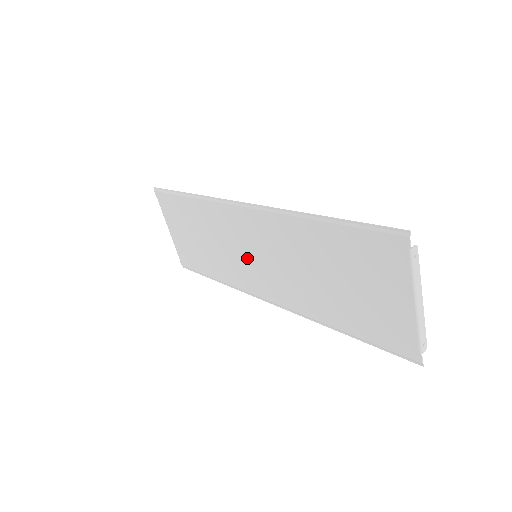
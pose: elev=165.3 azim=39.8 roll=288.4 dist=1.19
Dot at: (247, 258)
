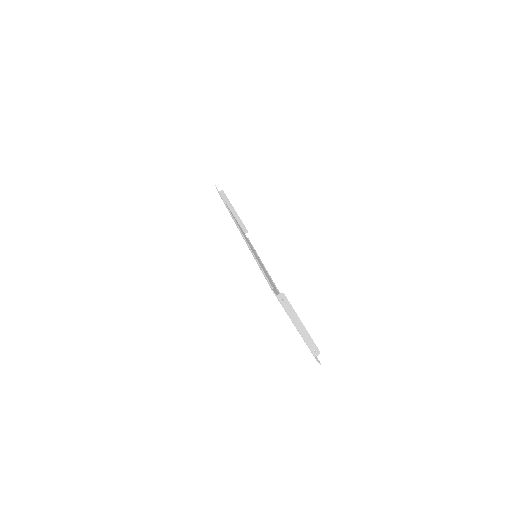
Dot at: occluded
